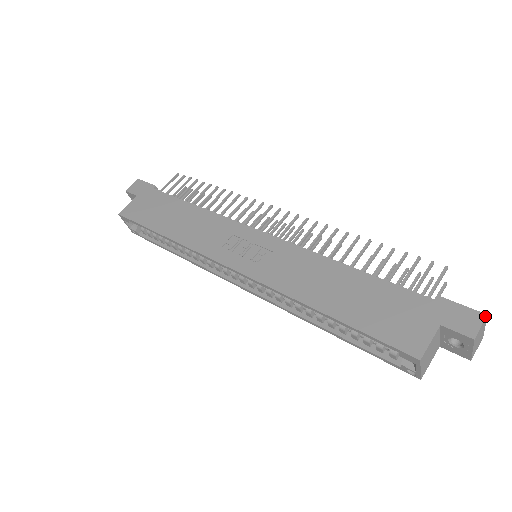
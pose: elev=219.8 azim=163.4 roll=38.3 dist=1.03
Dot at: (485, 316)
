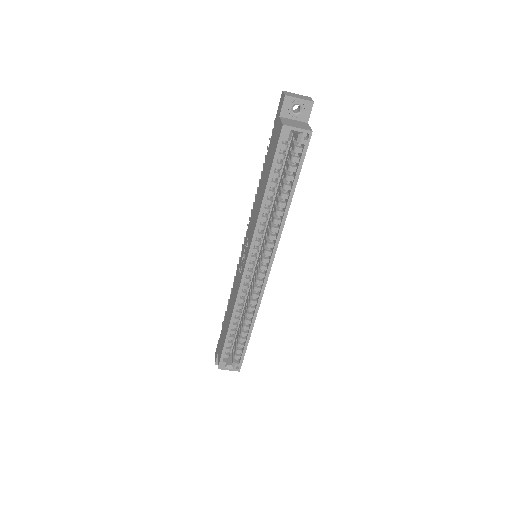
Dot at: (282, 92)
